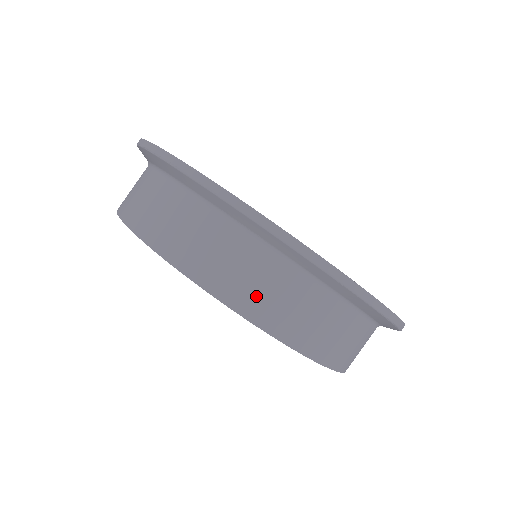
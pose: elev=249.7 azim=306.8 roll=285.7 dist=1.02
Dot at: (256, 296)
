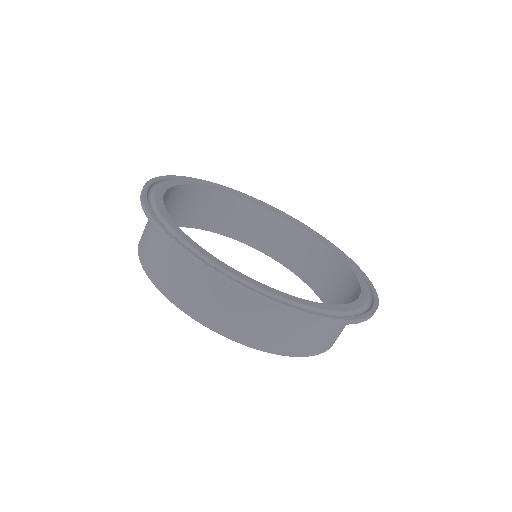
Dot at: (185, 294)
